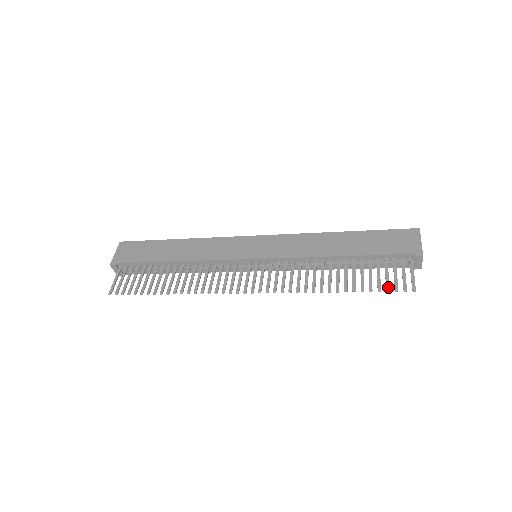
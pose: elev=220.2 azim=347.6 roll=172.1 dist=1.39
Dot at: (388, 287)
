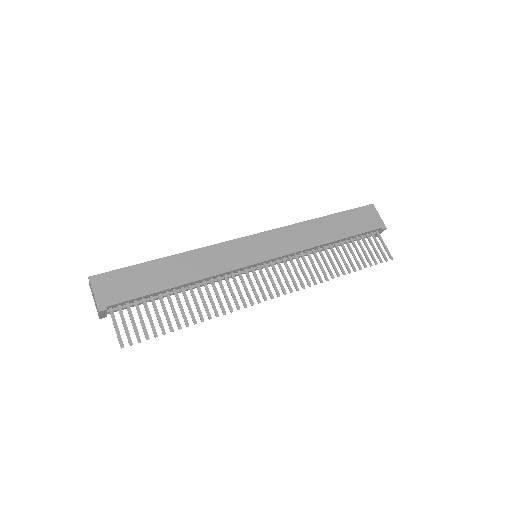
Dot at: (376, 261)
